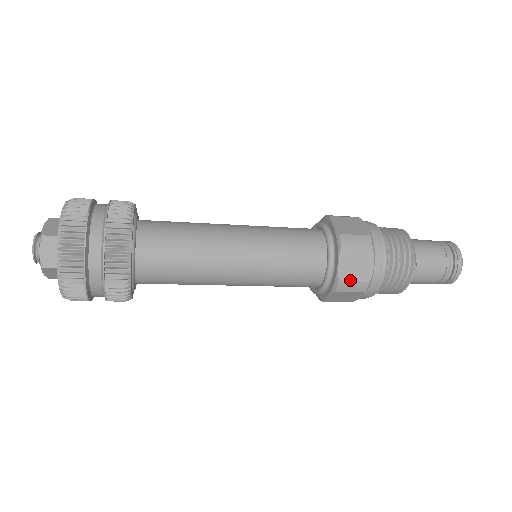
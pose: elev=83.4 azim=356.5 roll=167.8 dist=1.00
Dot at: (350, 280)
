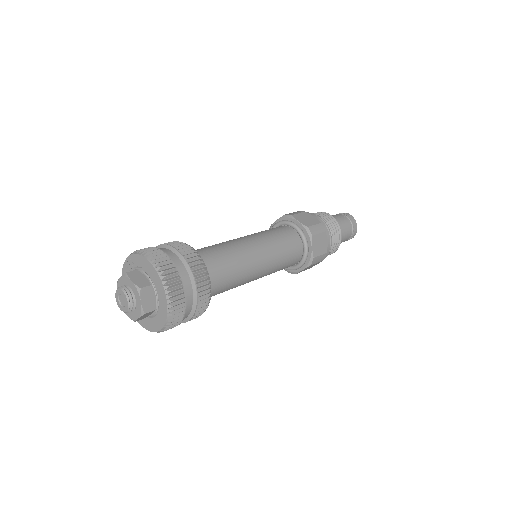
Dot at: (312, 225)
